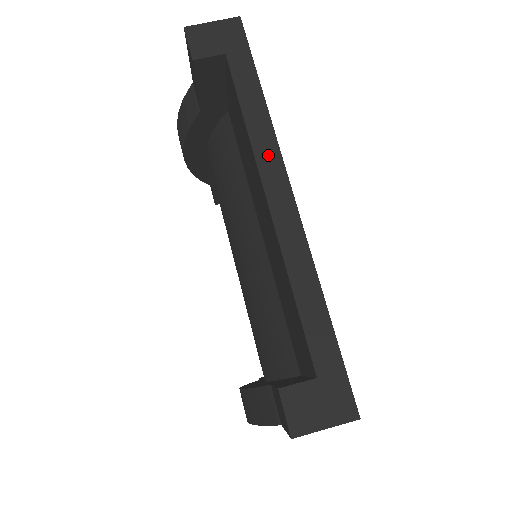
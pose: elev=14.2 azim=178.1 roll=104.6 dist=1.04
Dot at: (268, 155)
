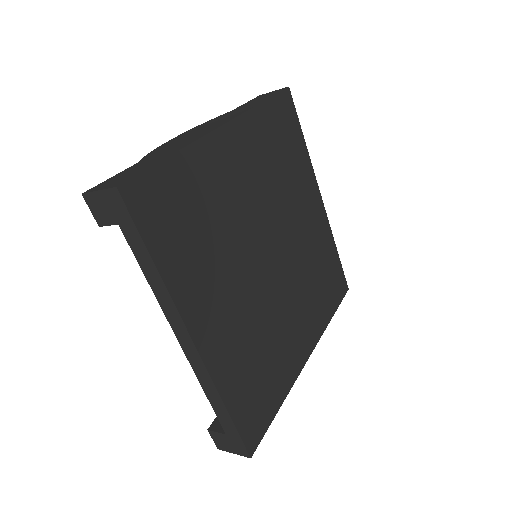
Dot at: (171, 313)
